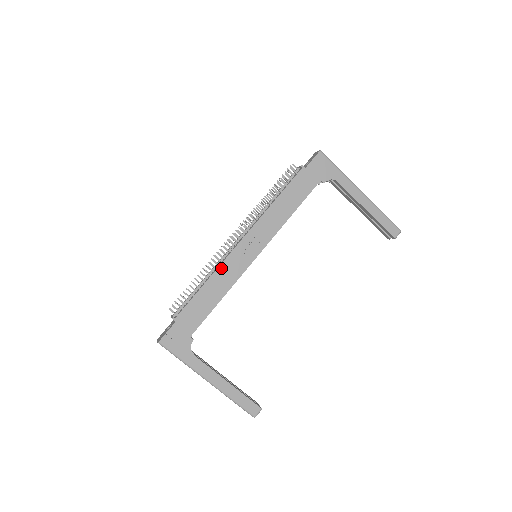
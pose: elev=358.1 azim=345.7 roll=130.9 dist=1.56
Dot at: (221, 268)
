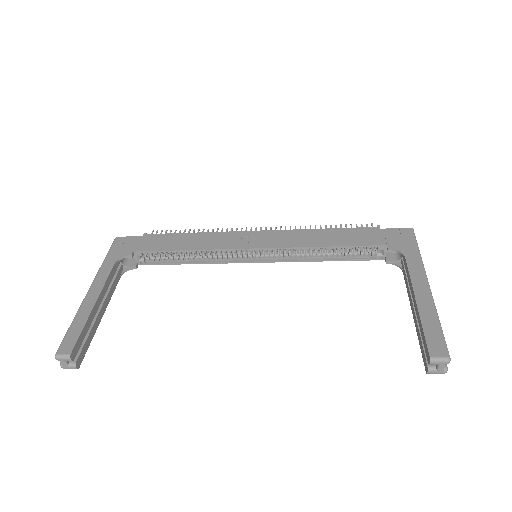
Dot at: (219, 234)
